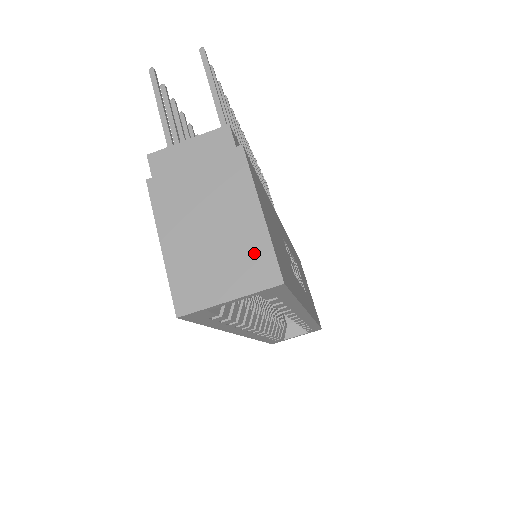
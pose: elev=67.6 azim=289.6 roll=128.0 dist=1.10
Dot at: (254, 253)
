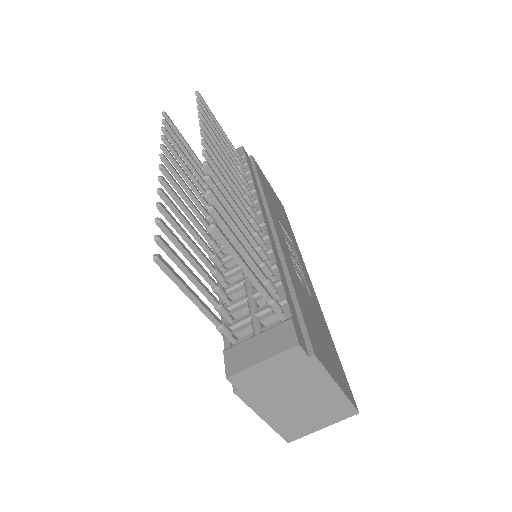
Dot at: (336, 406)
